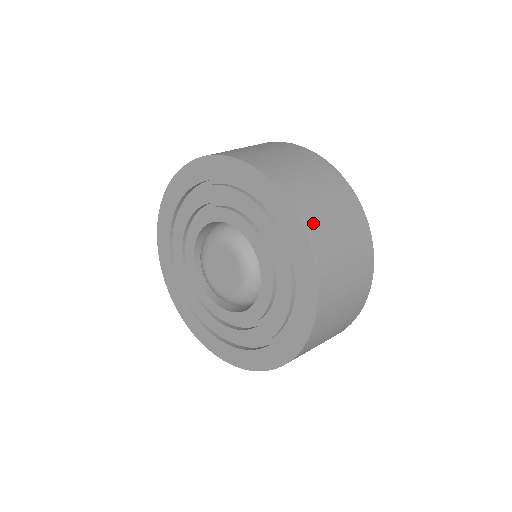
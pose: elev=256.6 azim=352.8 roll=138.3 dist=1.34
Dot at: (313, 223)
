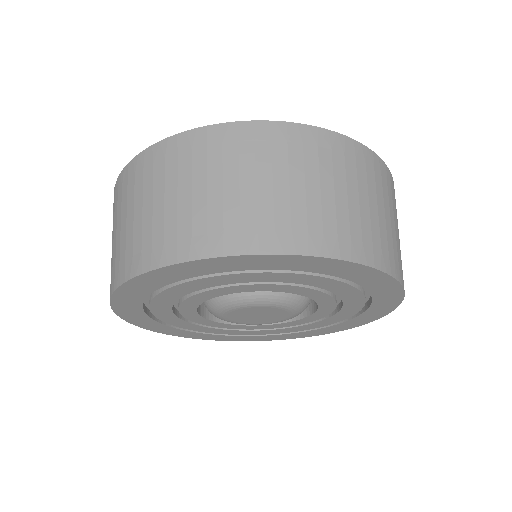
Dot at: occluded
